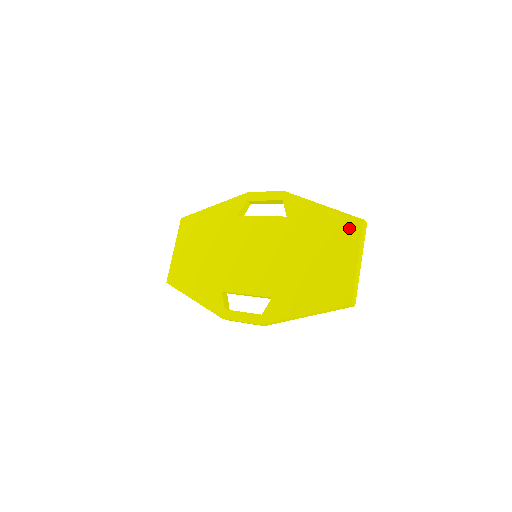
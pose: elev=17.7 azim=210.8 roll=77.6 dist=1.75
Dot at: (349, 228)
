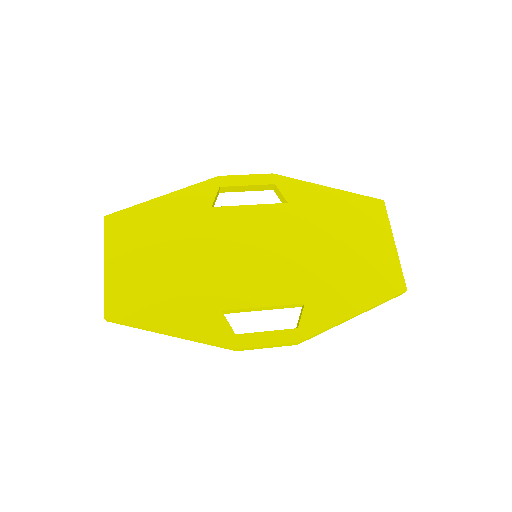
Dot at: (371, 210)
